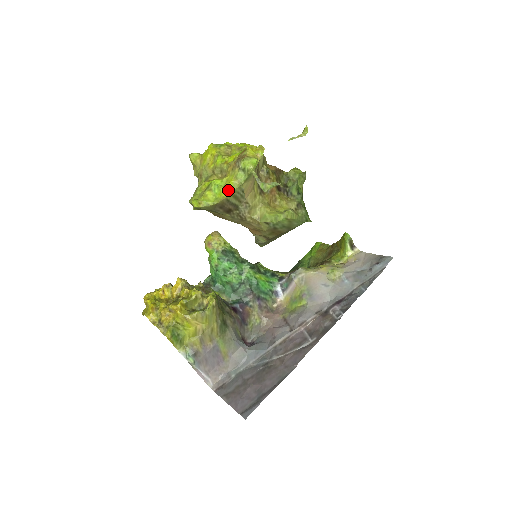
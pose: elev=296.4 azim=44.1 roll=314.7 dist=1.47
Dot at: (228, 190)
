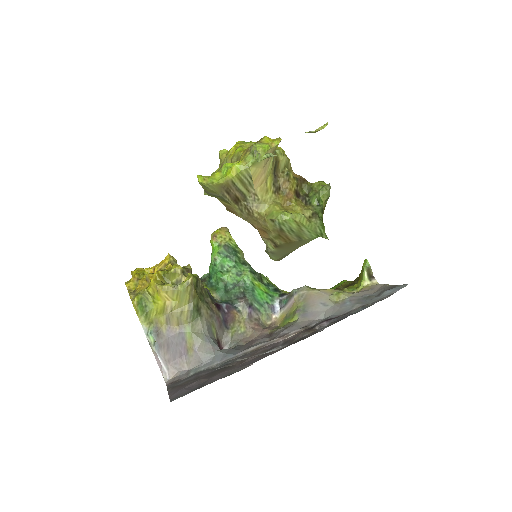
Dot at: (234, 170)
